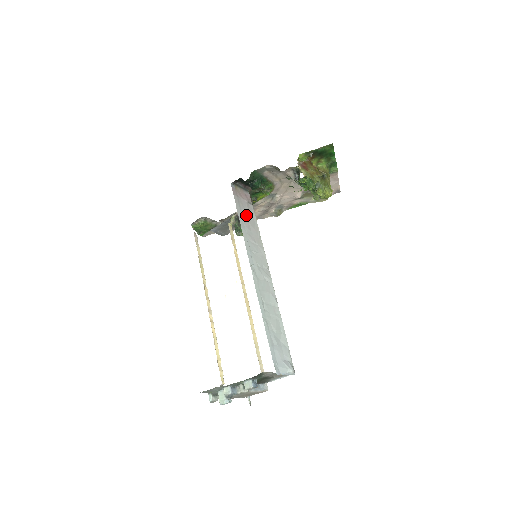
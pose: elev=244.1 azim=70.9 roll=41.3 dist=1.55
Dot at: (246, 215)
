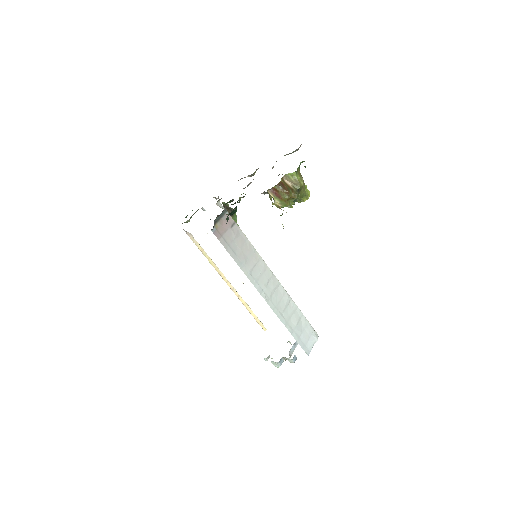
Dot at: (237, 246)
